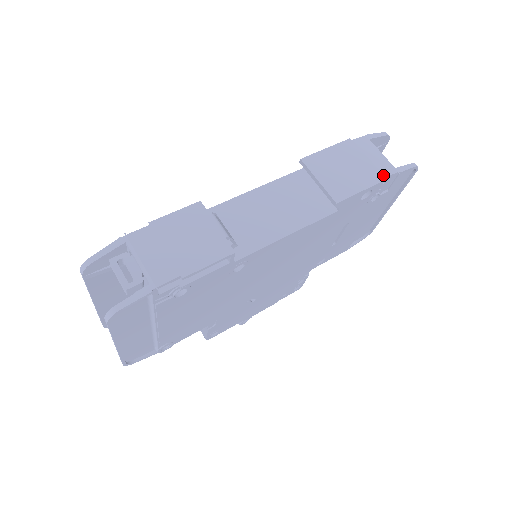
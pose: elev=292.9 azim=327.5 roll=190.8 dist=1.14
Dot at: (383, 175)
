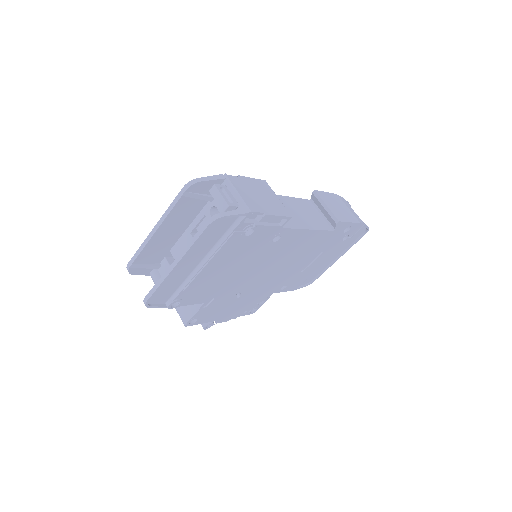
Dot at: (358, 220)
